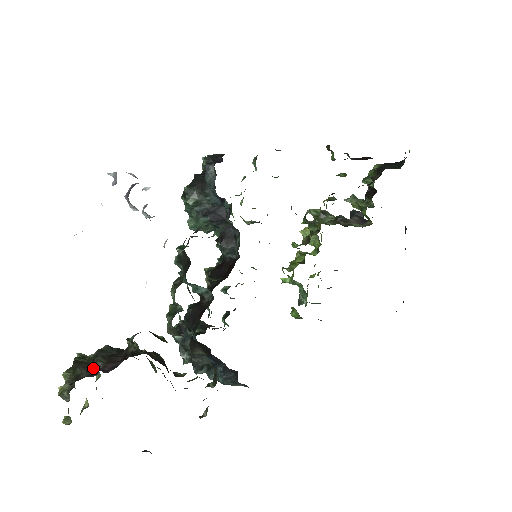
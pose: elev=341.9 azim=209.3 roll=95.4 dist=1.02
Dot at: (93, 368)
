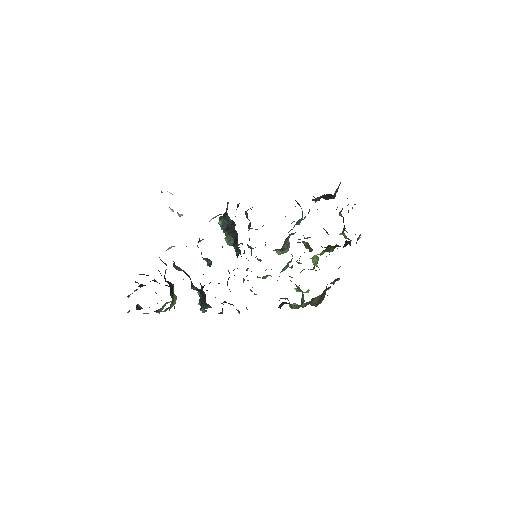
Dot at: occluded
